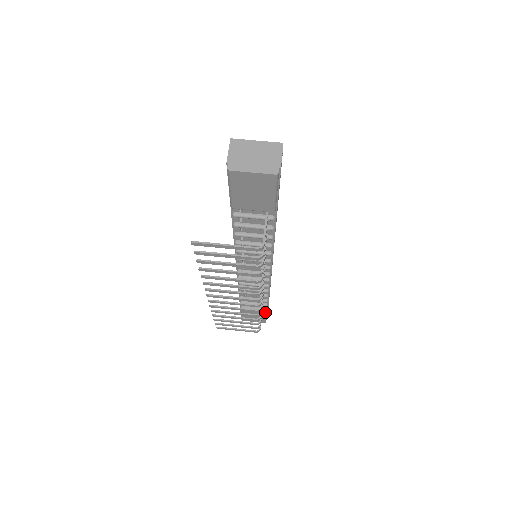
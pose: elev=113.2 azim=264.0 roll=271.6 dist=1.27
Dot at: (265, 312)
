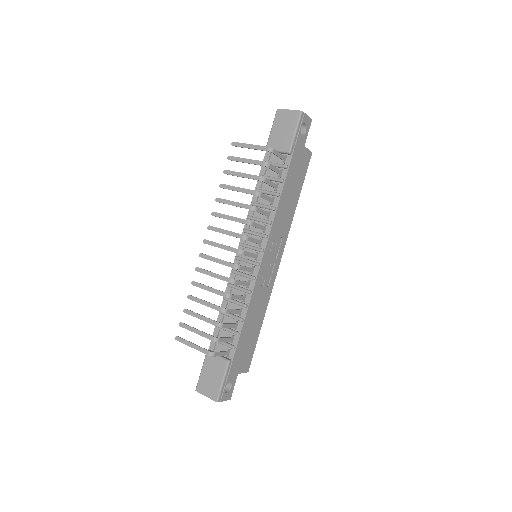
Dot at: (227, 362)
